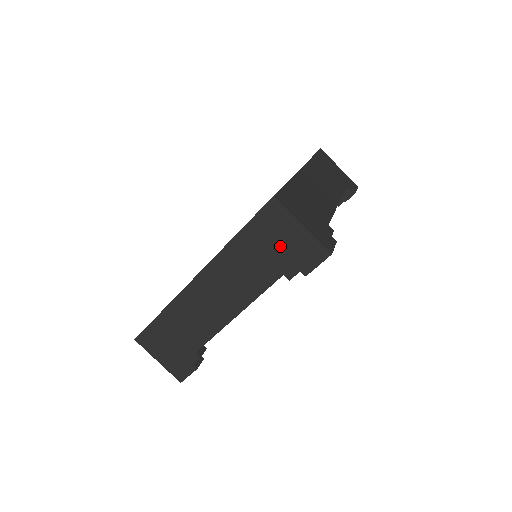
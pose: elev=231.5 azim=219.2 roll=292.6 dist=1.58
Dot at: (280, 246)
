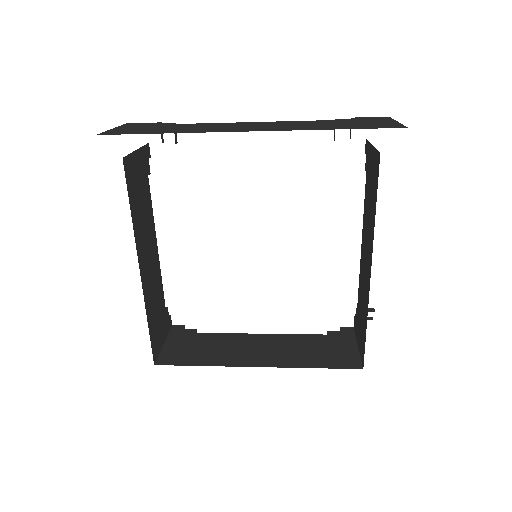
Dot at: occluded
